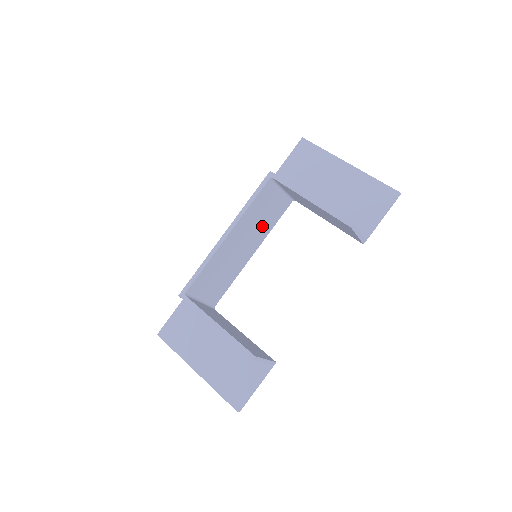
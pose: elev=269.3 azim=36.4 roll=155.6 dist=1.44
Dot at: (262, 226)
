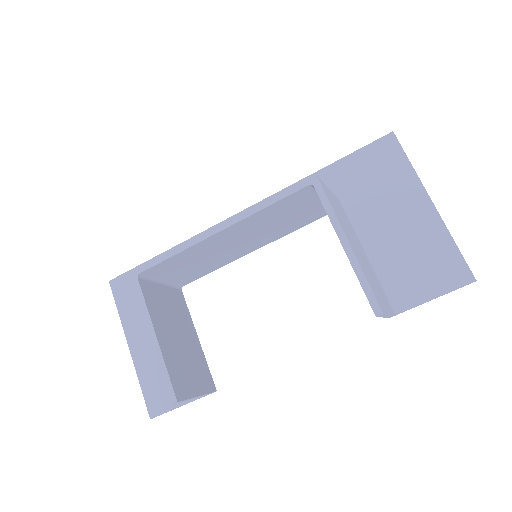
Dot at: (278, 228)
